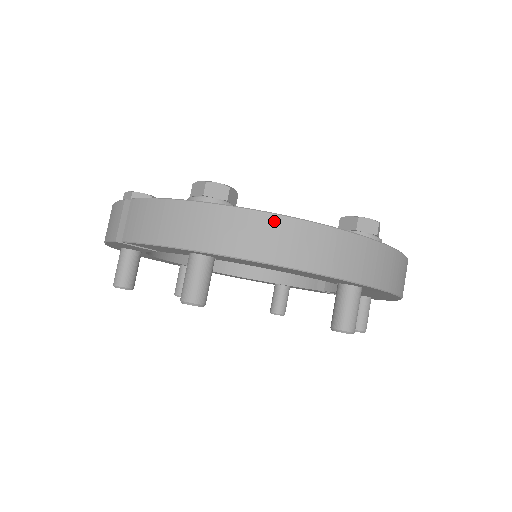
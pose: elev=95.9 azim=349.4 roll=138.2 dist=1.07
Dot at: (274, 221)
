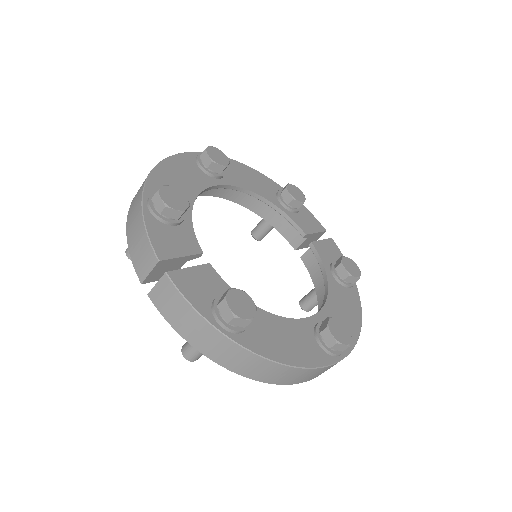
Dot at: (271, 365)
